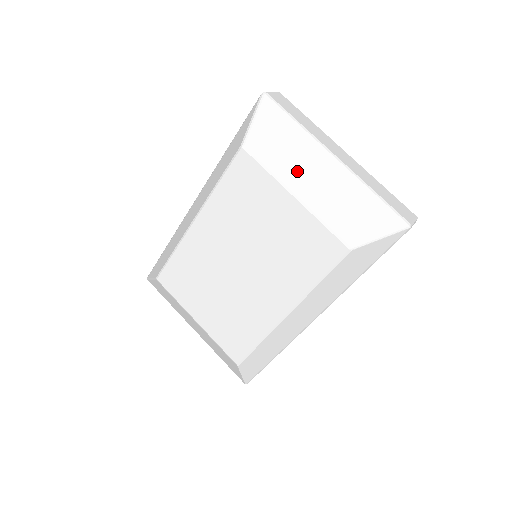
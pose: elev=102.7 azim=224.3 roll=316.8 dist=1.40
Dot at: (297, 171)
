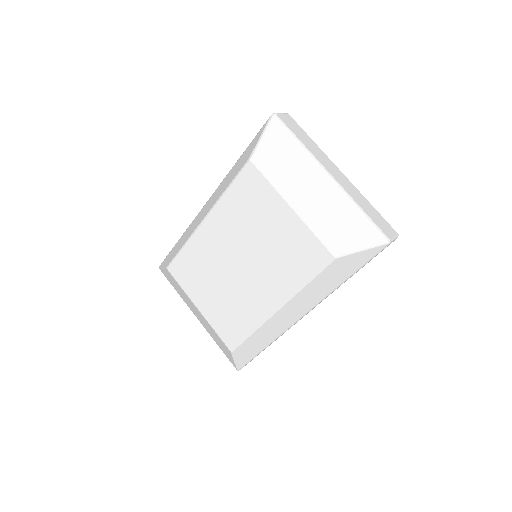
Dot at: (296, 185)
